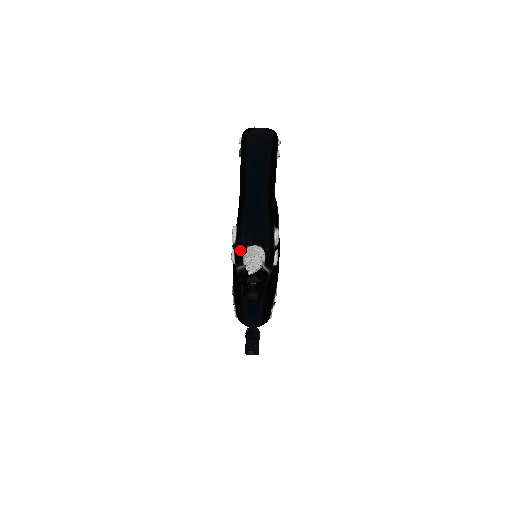
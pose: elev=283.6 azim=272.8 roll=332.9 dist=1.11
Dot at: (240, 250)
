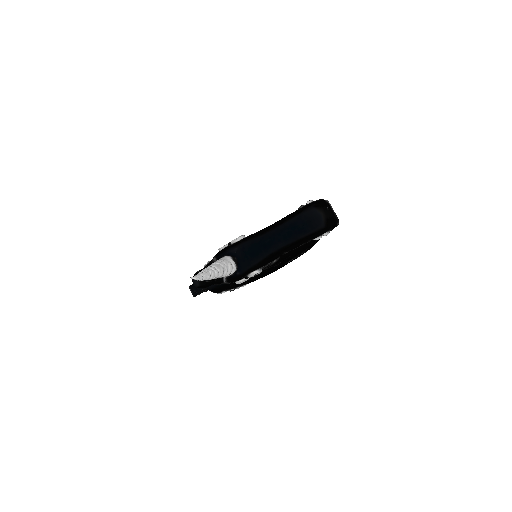
Dot at: (226, 252)
